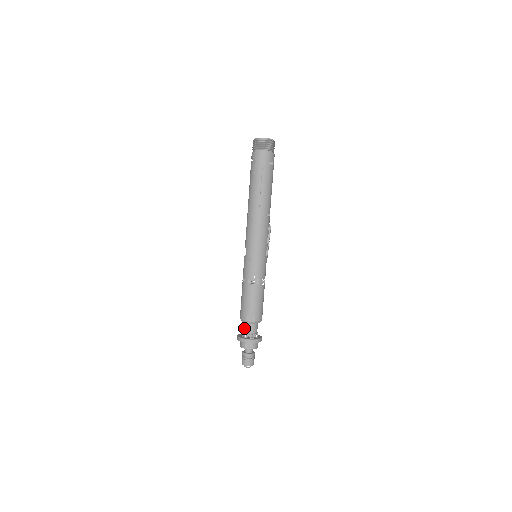
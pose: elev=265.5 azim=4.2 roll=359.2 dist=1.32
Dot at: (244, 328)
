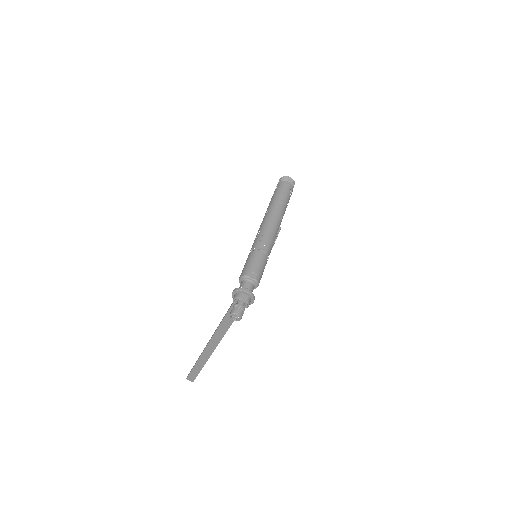
Dot at: (242, 284)
